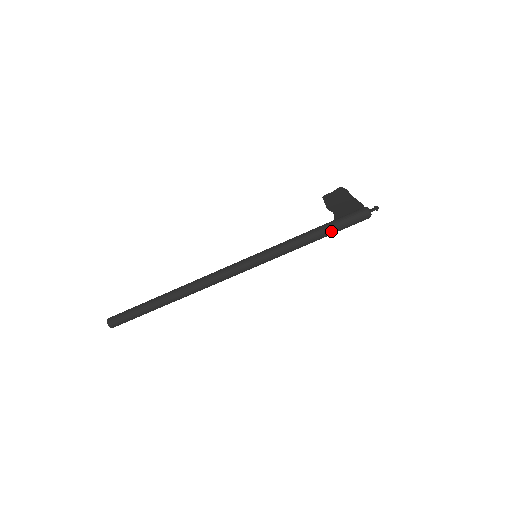
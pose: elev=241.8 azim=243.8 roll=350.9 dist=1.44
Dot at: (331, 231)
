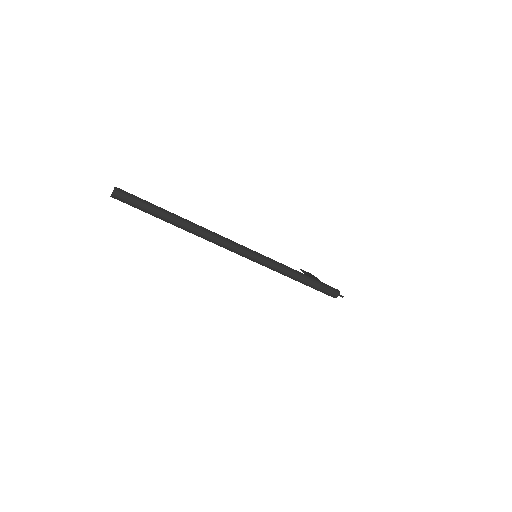
Dot at: (314, 284)
